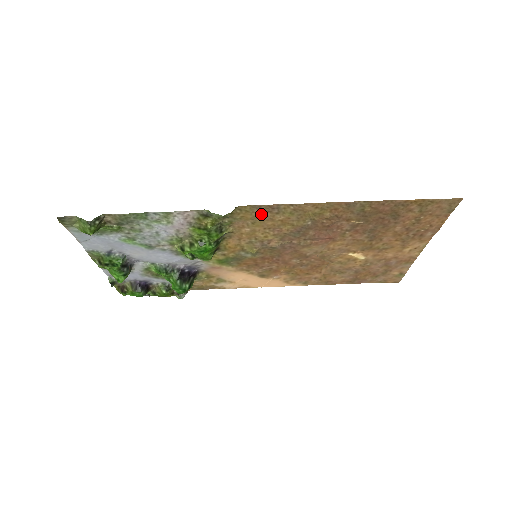
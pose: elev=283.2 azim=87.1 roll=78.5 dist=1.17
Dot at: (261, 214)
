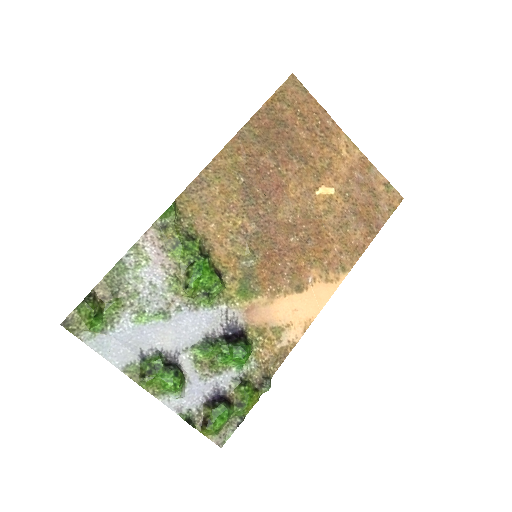
Dot at: (201, 198)
